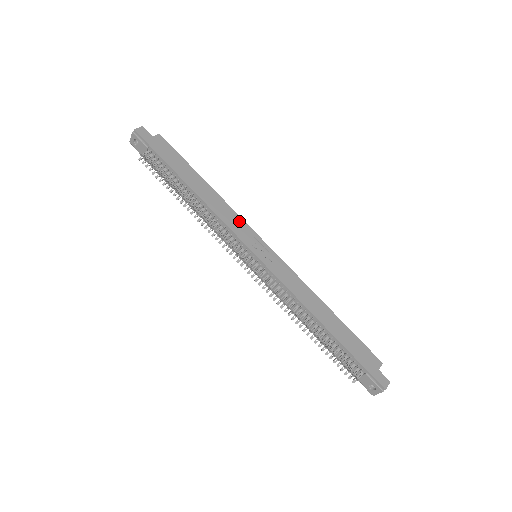
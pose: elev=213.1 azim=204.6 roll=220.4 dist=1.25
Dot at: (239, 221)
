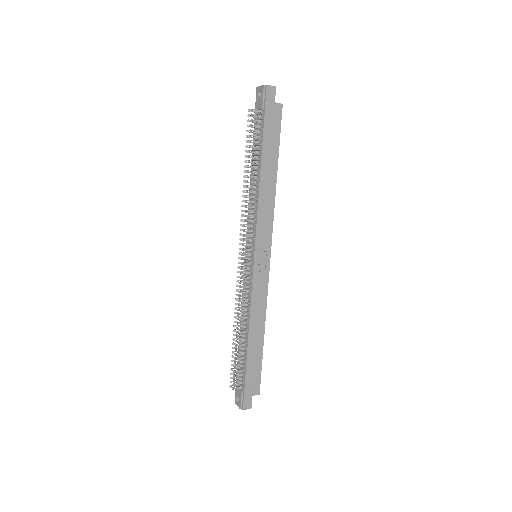
Dot at: (269, 224)
